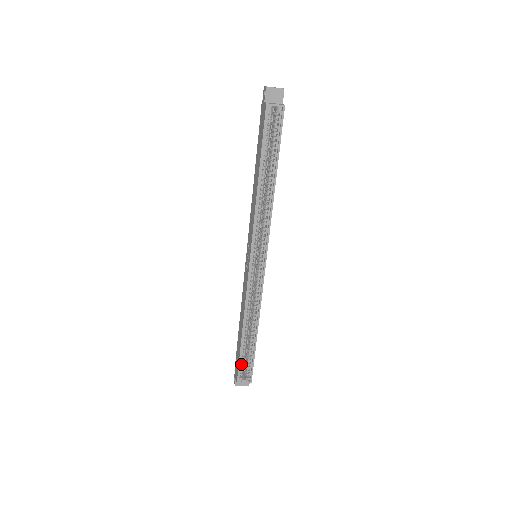
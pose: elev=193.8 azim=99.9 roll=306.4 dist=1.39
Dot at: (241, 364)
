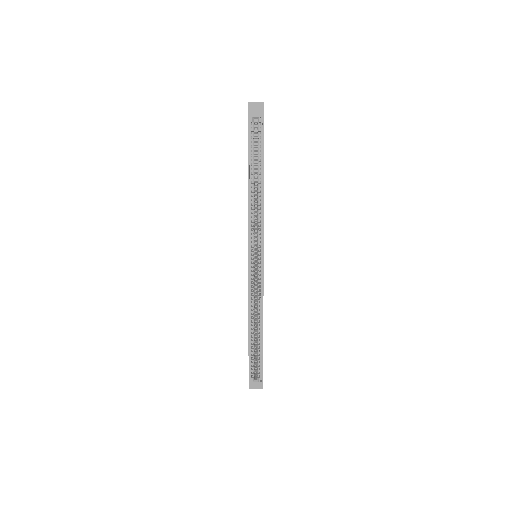
Dot at: (251, 363)
